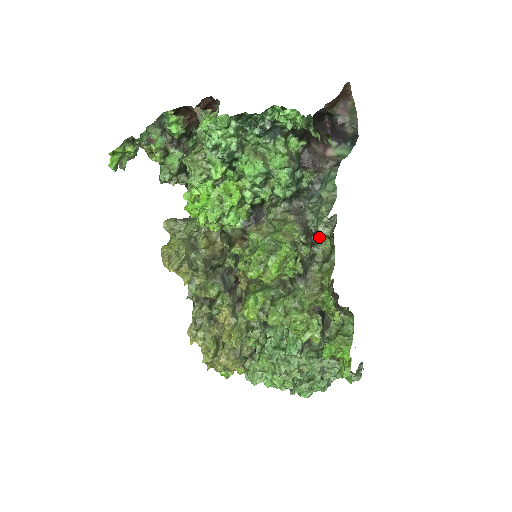
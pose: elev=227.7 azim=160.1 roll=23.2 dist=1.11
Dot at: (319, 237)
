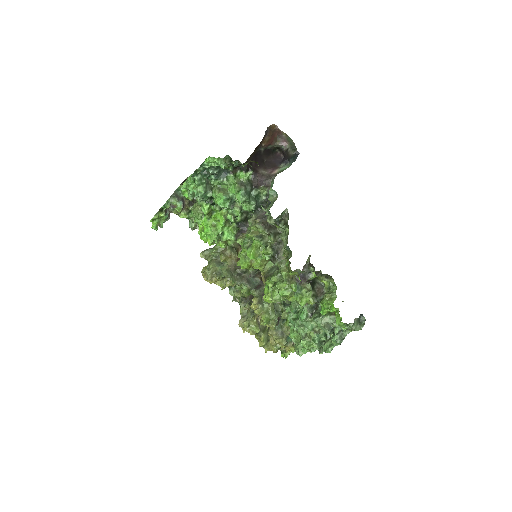
Dot at: (281, 228)
